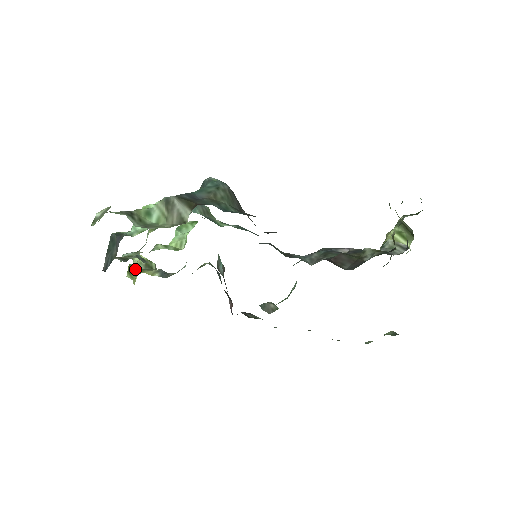
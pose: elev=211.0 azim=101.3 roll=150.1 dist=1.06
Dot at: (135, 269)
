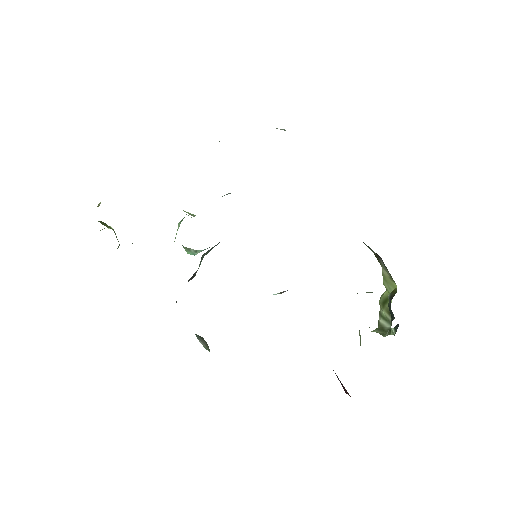
Dot at: occluded
